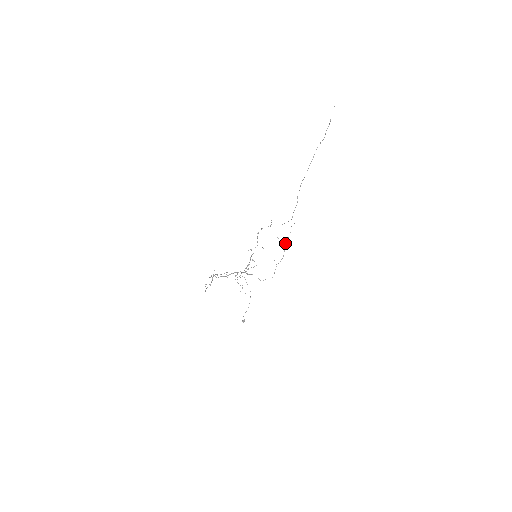
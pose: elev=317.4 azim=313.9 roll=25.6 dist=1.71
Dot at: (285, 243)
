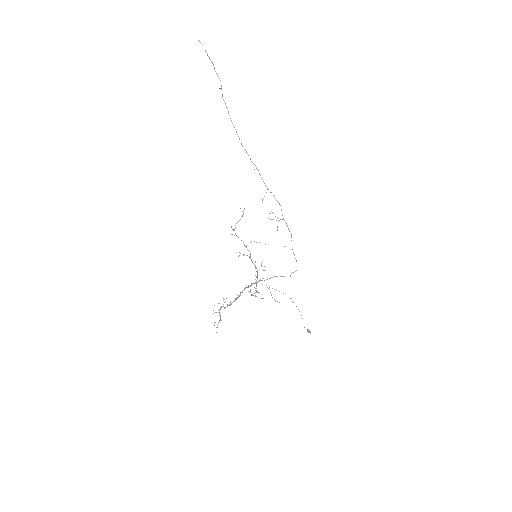
Dot at: (282, 219)
